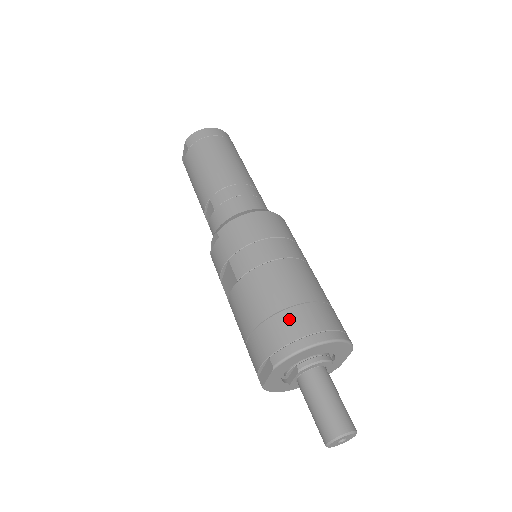
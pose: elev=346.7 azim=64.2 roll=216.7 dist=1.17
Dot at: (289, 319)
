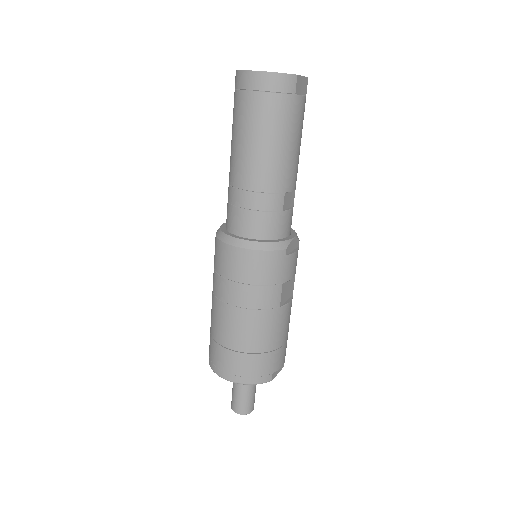
Dot at: (215, 350)
